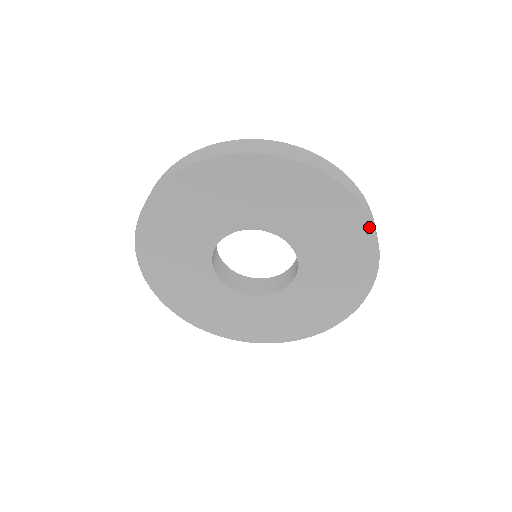
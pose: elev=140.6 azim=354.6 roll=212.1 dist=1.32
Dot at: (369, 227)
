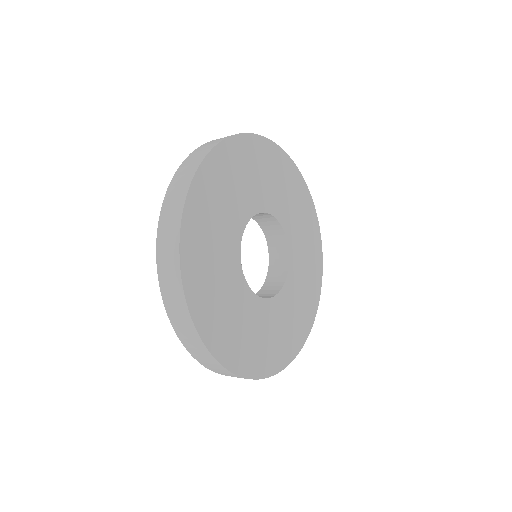
Dot at: (320, 241)
